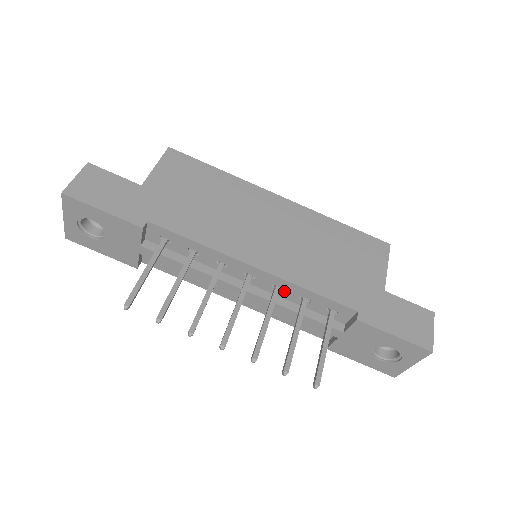
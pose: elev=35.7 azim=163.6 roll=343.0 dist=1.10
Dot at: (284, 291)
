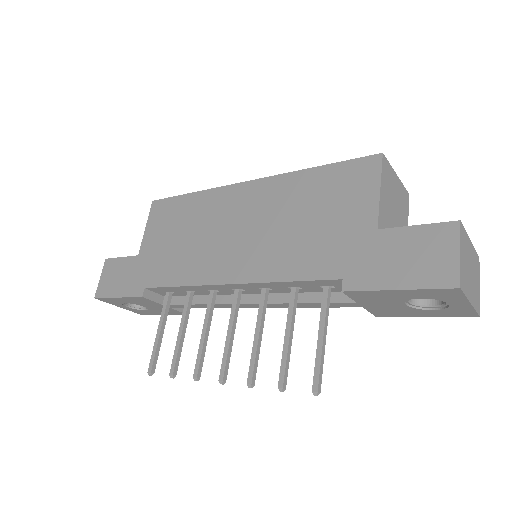
Dot at: (273, 289)
